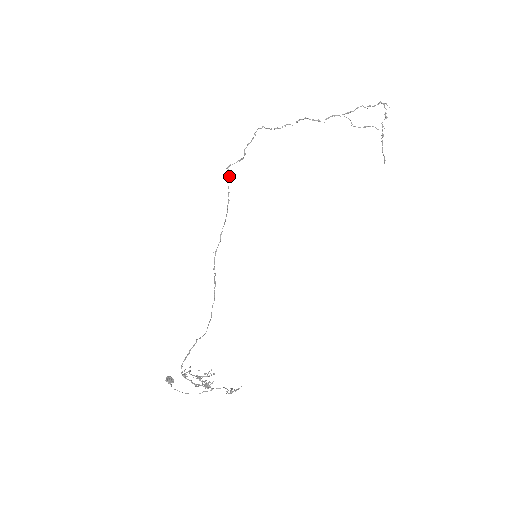
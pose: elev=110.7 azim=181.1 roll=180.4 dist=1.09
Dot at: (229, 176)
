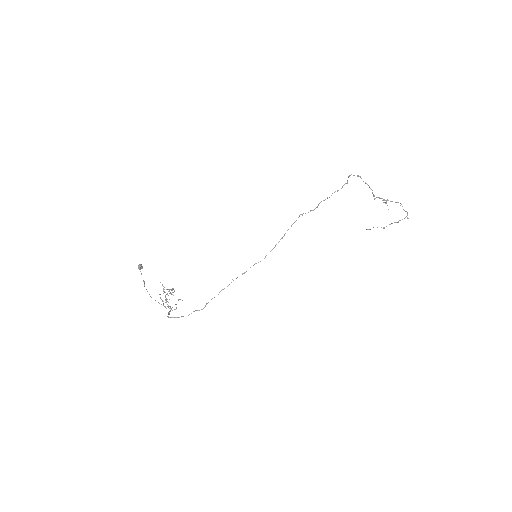
Dot at: occluded
